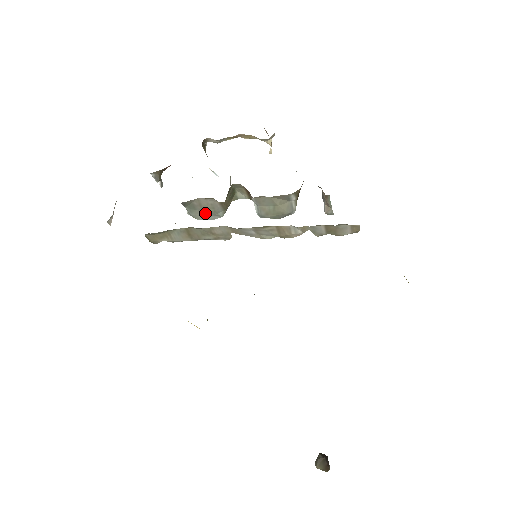
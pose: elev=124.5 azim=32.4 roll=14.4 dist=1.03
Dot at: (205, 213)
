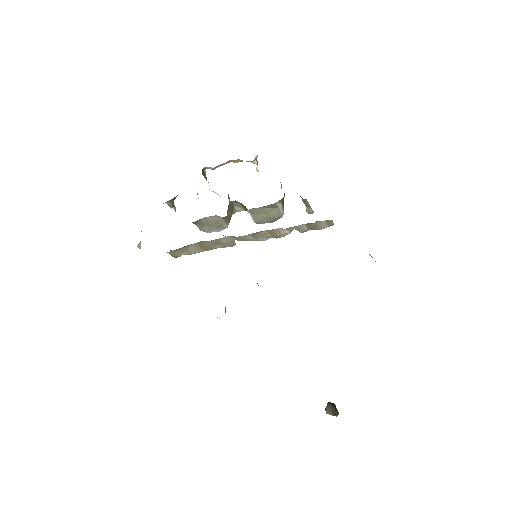
Dot at: (213, 227)
